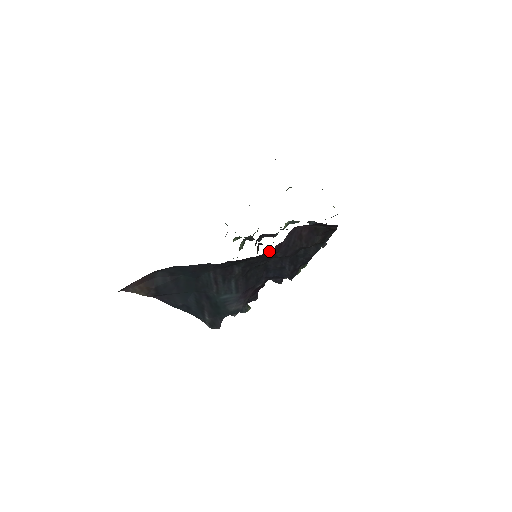
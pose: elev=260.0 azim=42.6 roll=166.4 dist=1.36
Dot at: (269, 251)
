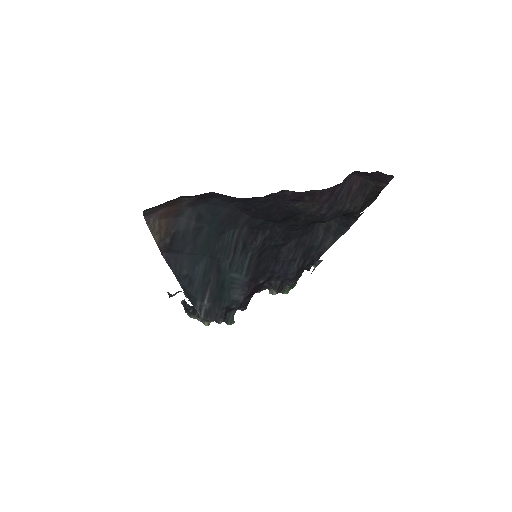
Dot at: occluded
